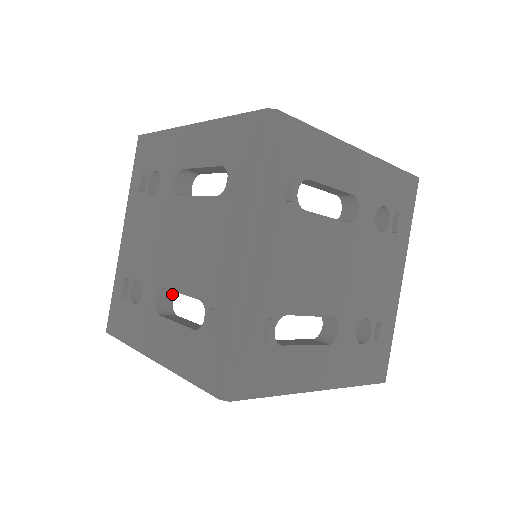
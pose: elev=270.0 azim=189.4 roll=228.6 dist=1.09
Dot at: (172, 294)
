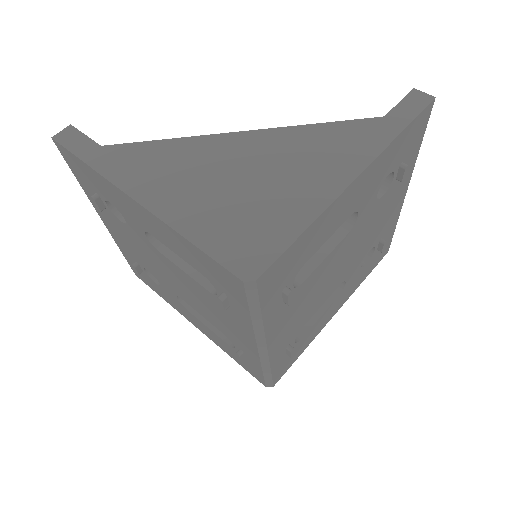
Dot at: occluded
